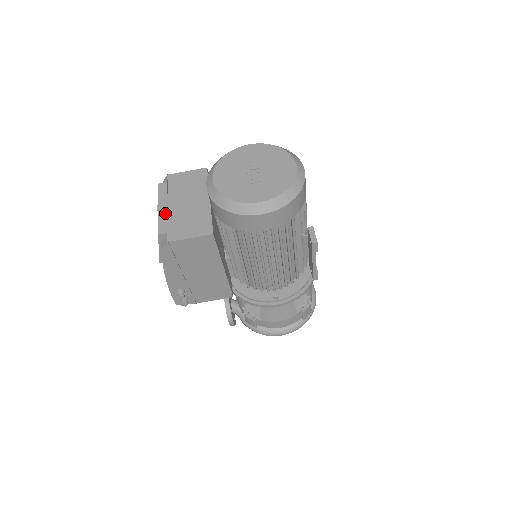
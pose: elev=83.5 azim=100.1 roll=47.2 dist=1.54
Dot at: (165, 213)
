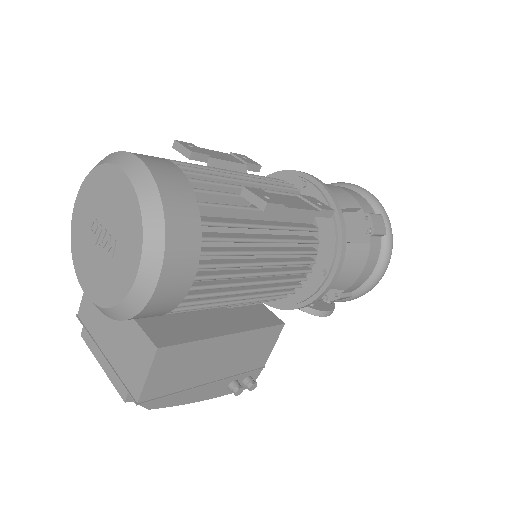
Dot at: (109, 367)
